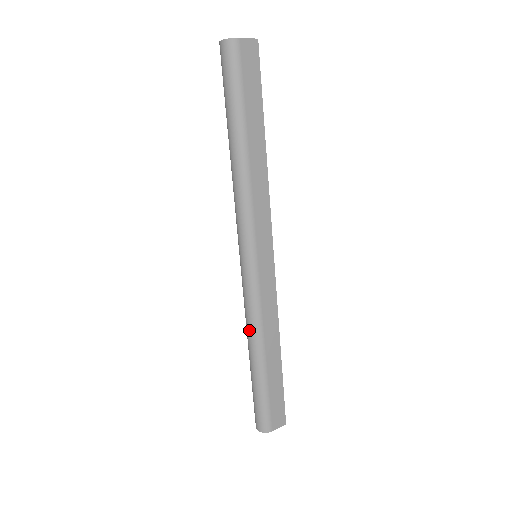
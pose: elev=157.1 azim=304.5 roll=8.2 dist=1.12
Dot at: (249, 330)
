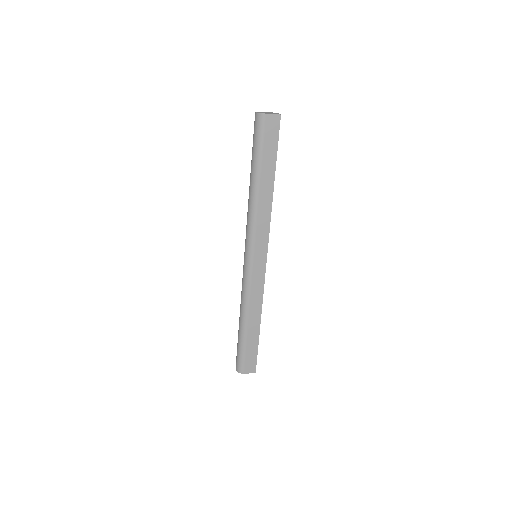
Dot at: (241, 303)
